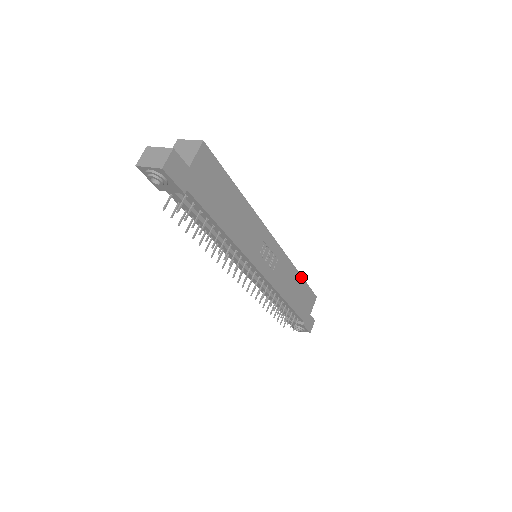
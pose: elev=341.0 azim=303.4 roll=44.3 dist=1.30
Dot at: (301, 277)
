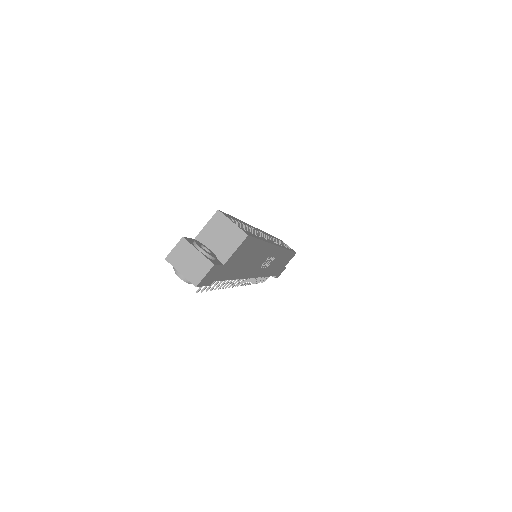
Dot at: (290, 251)
